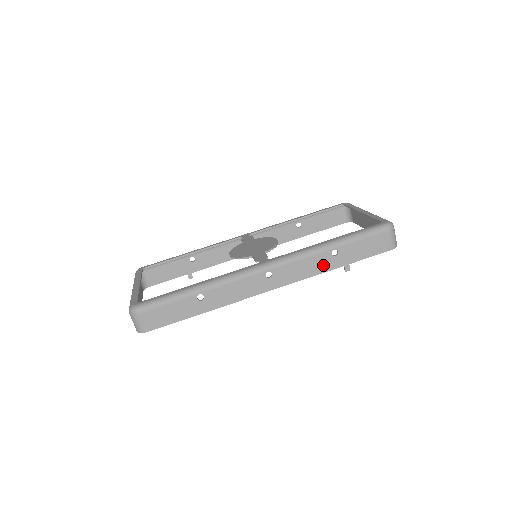
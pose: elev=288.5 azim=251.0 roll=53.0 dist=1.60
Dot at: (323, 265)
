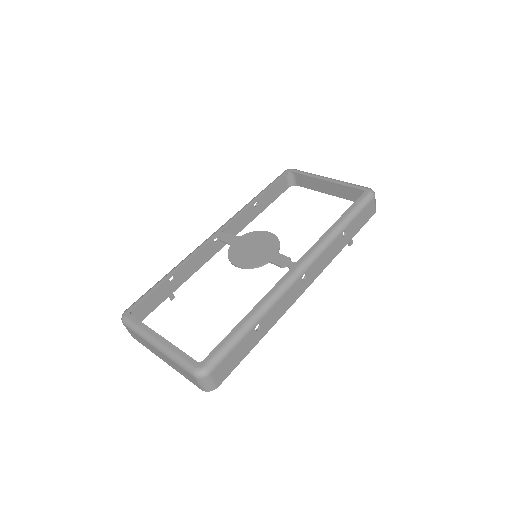
Dot at: (337, 248)
